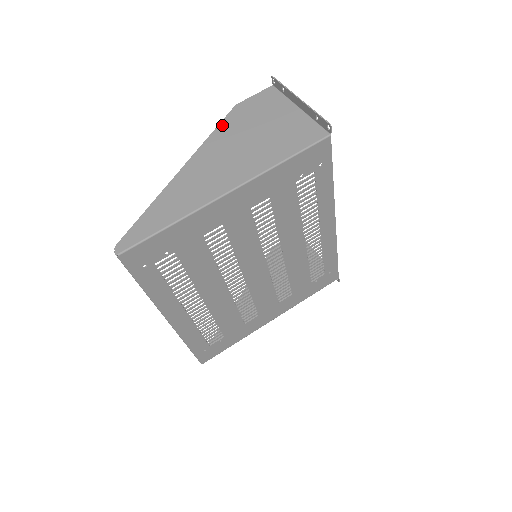
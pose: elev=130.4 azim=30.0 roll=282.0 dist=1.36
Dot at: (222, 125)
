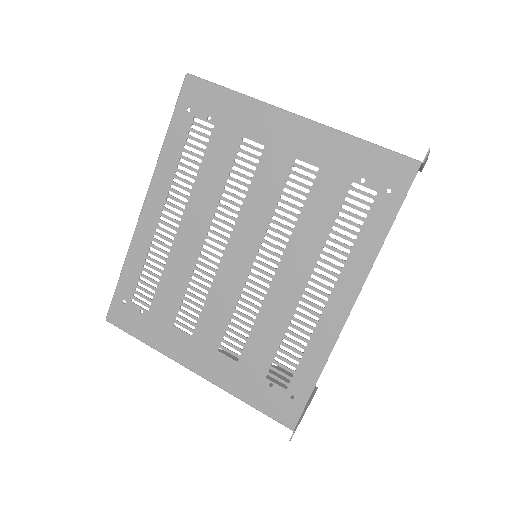
Dot at: occluded
